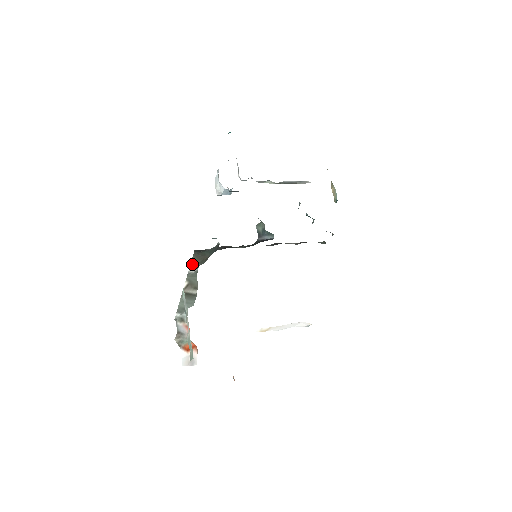
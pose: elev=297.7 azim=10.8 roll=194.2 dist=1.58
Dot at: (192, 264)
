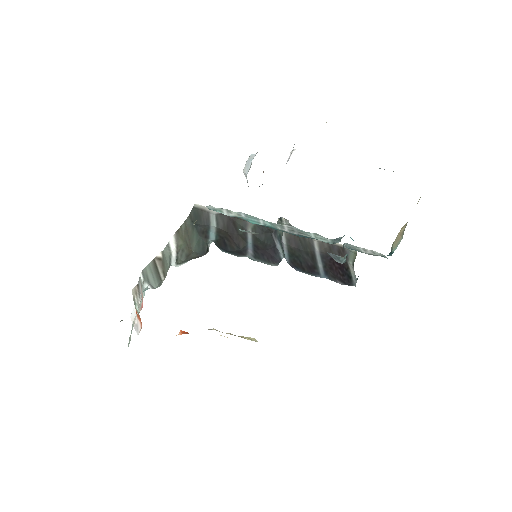
Dot at: (177, 234)
